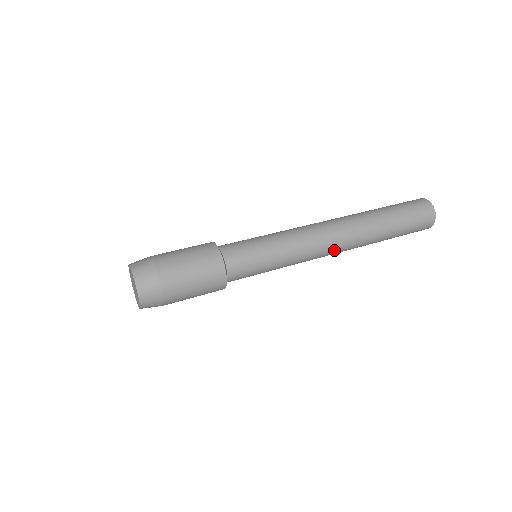
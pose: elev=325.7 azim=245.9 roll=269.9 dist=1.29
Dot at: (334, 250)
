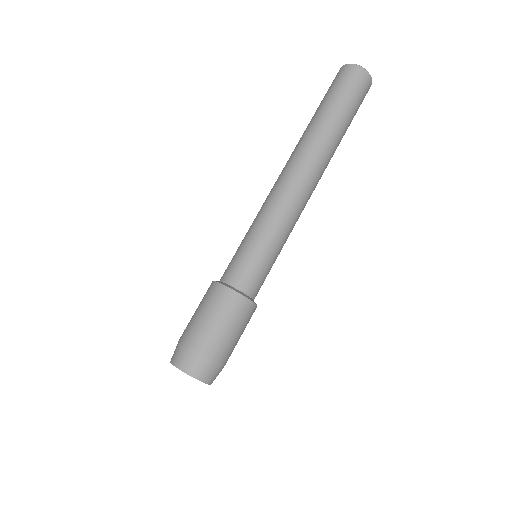
Dot at: occluded
